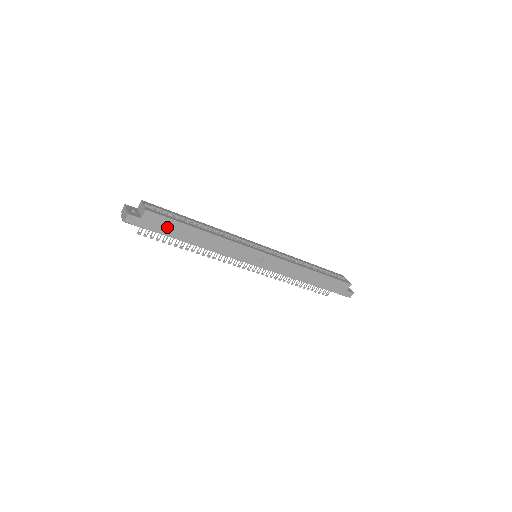
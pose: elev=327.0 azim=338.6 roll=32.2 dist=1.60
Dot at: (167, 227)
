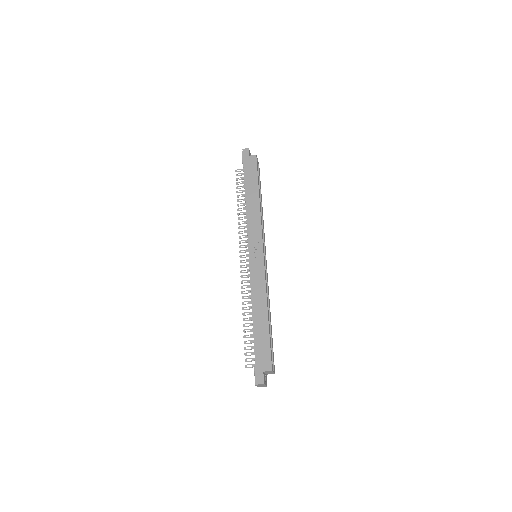
Dot at: (251, 173)
